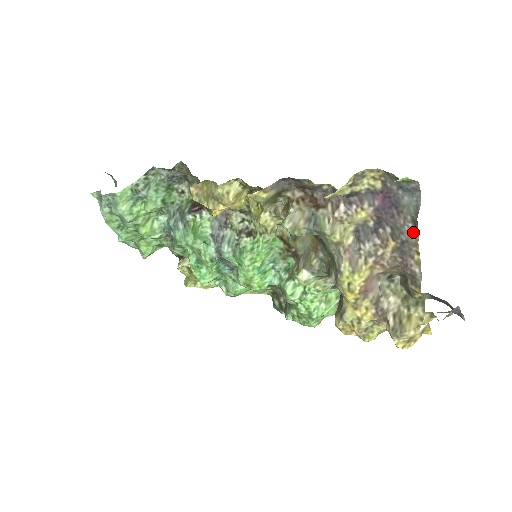
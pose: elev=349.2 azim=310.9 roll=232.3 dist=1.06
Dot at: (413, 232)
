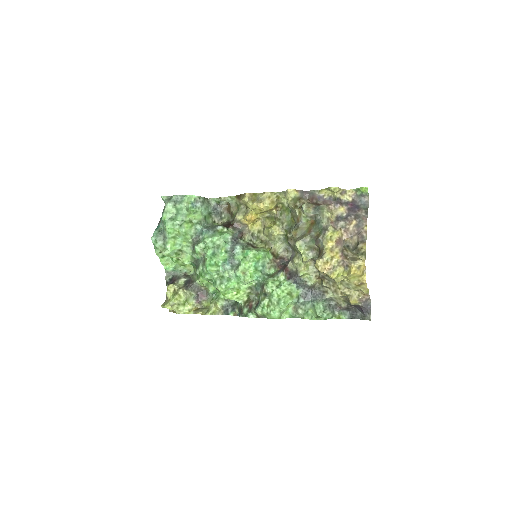
Dot at: (365, 217)
